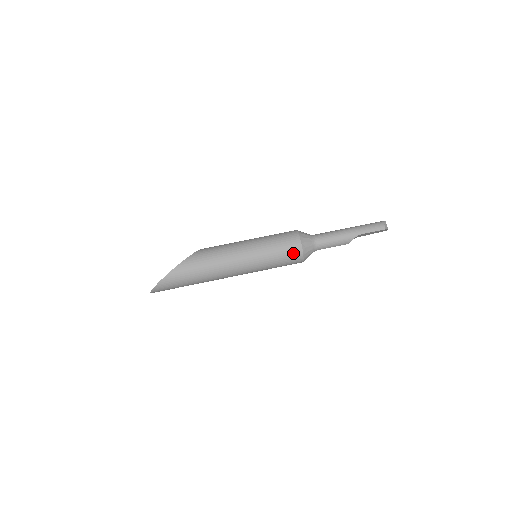
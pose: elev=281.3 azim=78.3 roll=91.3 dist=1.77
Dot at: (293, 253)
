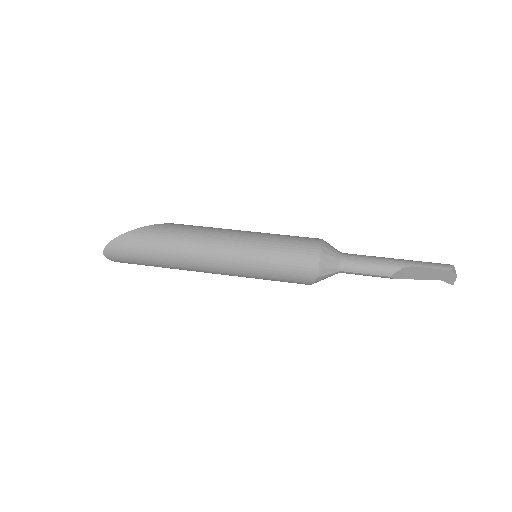
Dot at: (306, 254)
